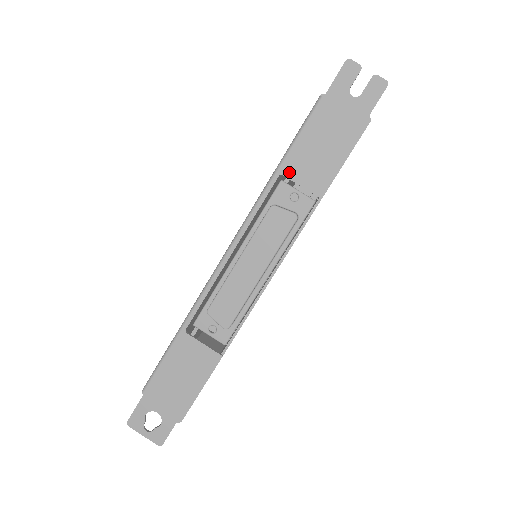
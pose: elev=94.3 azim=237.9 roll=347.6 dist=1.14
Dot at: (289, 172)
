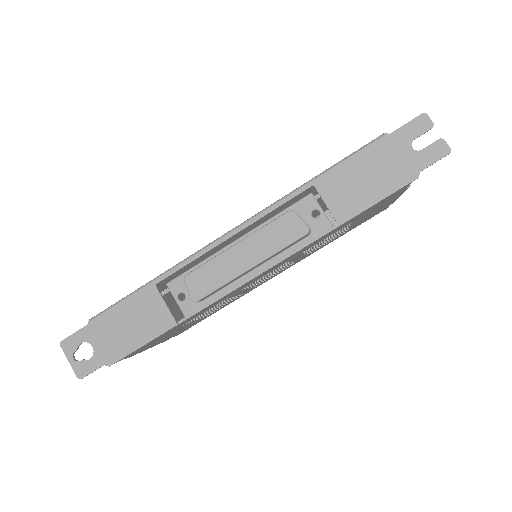
Dot at: (322, 187)
